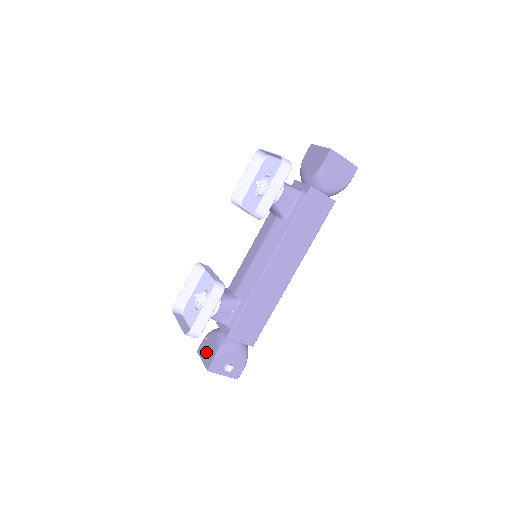
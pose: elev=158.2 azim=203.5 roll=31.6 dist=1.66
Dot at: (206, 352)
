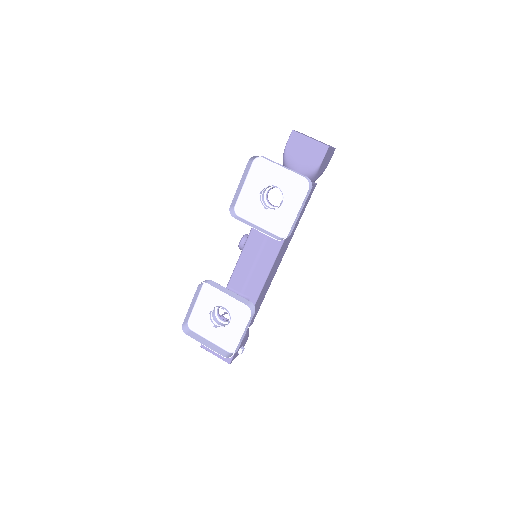
Dot at: occluded
